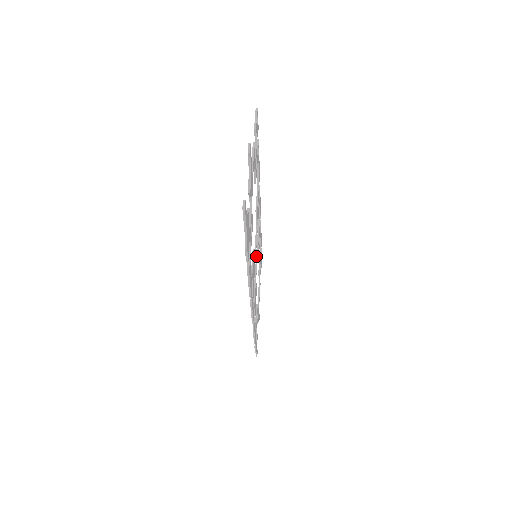
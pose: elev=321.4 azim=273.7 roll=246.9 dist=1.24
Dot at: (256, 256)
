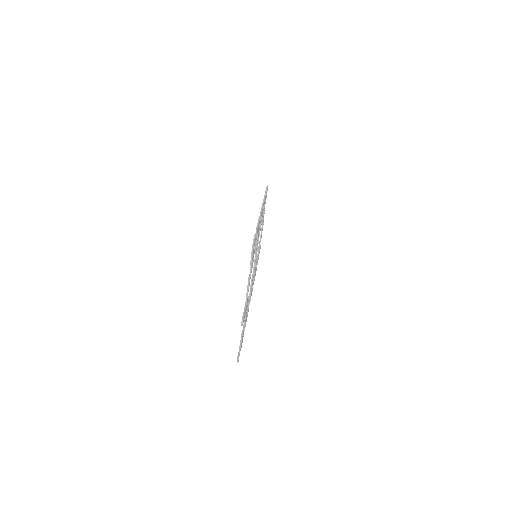
Dot at: (257, 247)
